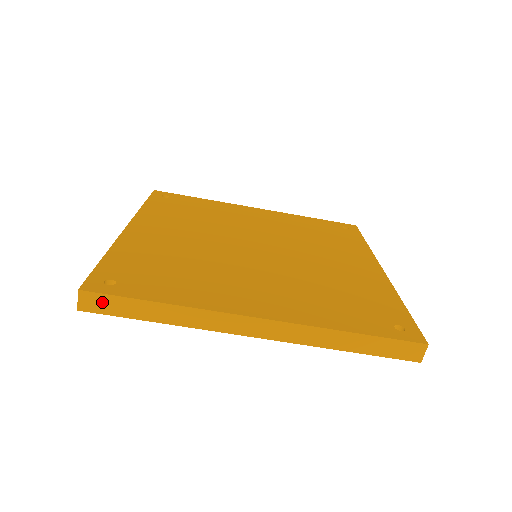
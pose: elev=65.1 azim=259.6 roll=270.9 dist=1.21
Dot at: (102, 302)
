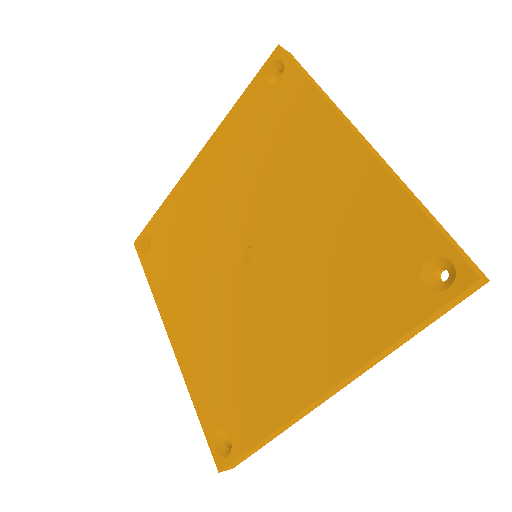
Dot at: (295, 60)
